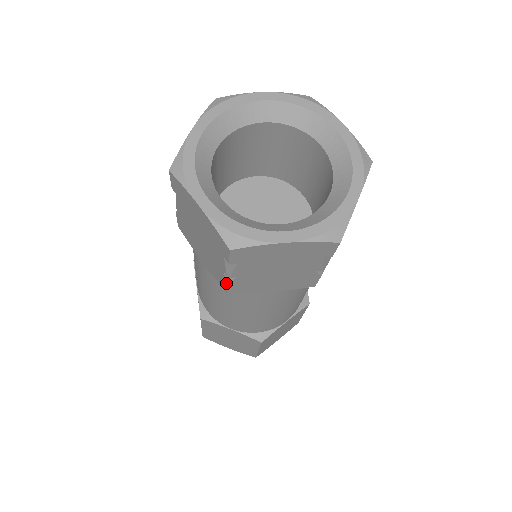
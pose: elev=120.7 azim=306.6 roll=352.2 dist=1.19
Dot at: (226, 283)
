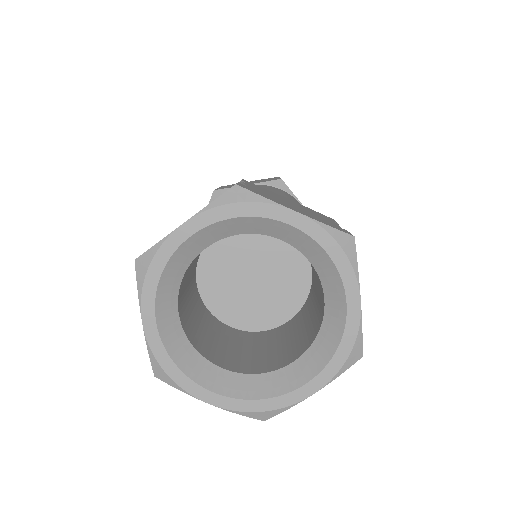
Dot at: occluded
